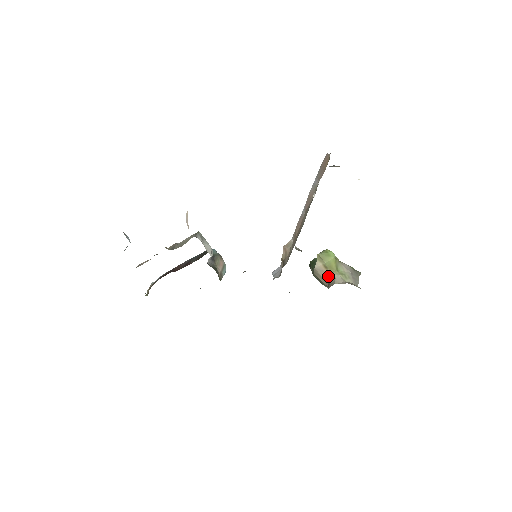
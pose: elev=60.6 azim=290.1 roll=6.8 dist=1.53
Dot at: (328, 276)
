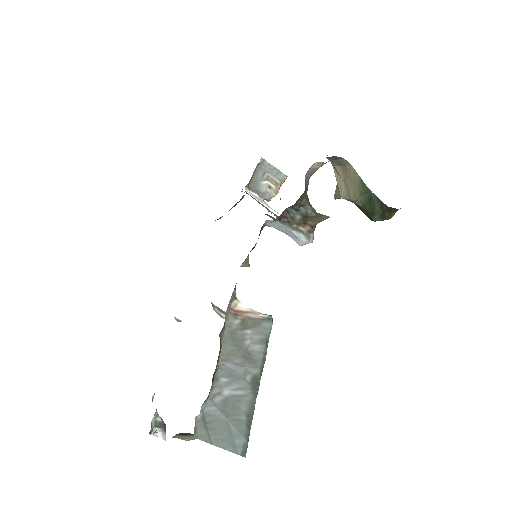
Dot at: (335, 169)
